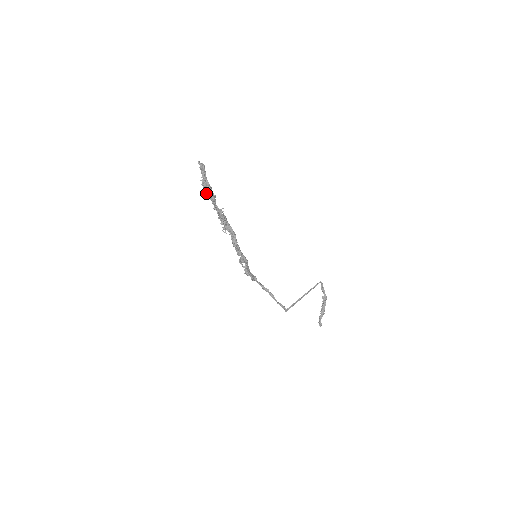
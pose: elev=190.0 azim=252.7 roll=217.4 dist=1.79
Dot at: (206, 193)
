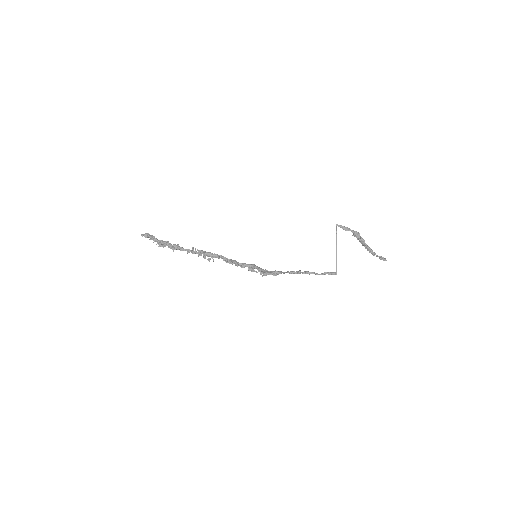
Dot at: occluded
